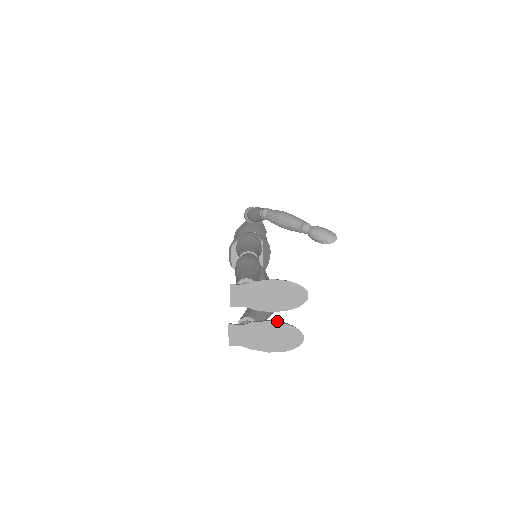
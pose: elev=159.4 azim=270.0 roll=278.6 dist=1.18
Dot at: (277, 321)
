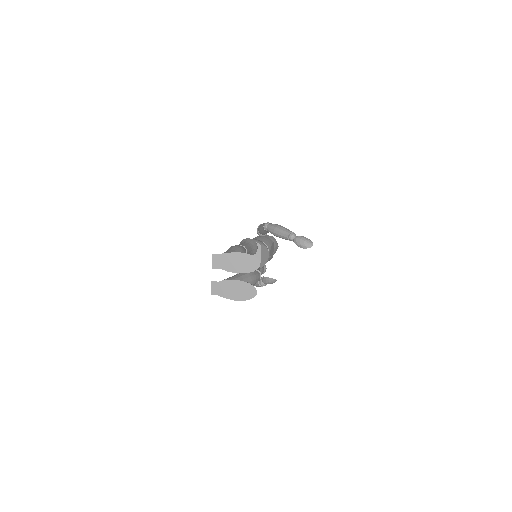
Dot at: (241, 281)
